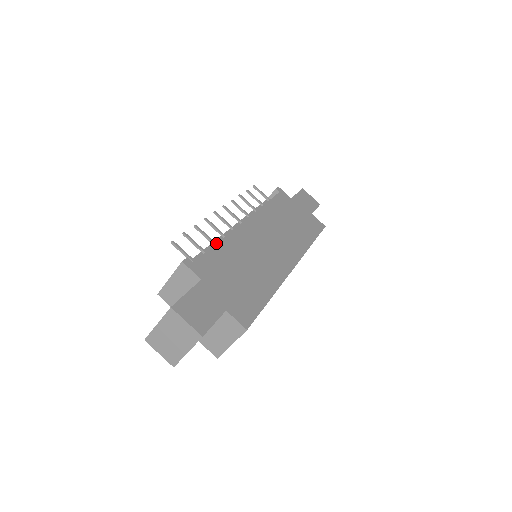
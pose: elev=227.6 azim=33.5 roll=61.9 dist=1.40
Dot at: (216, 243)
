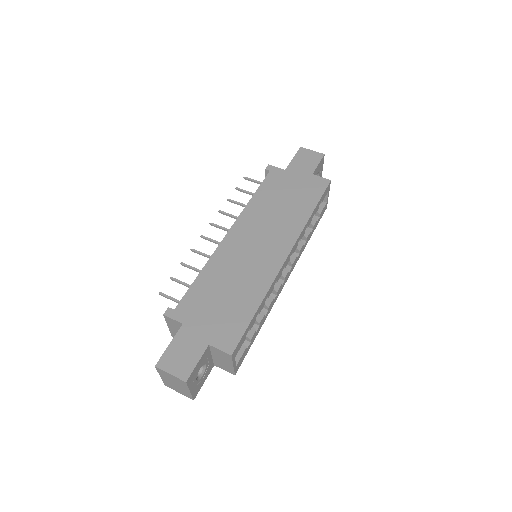
Dot at: (197, 276)
